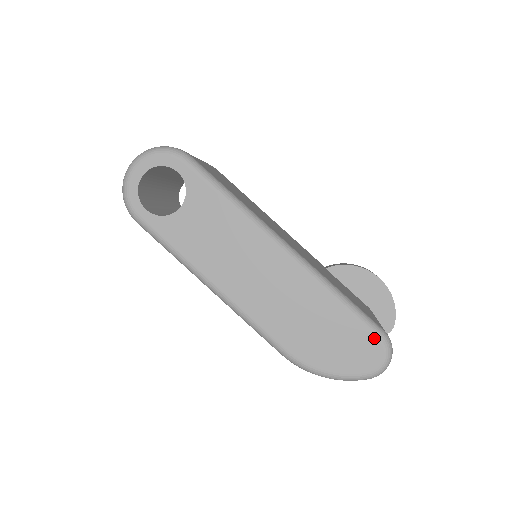
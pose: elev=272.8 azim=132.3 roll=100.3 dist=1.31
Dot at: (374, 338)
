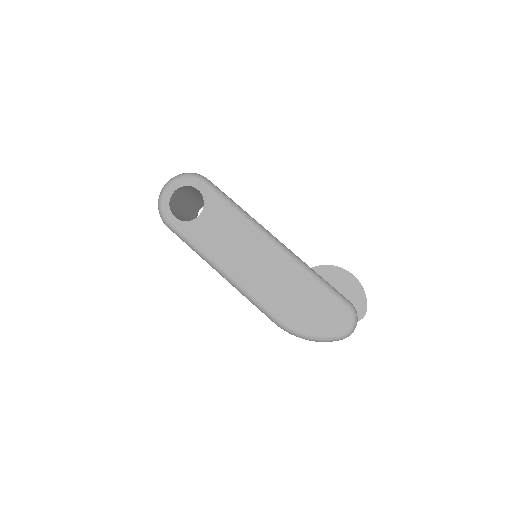
Dot at: (343, 307)
